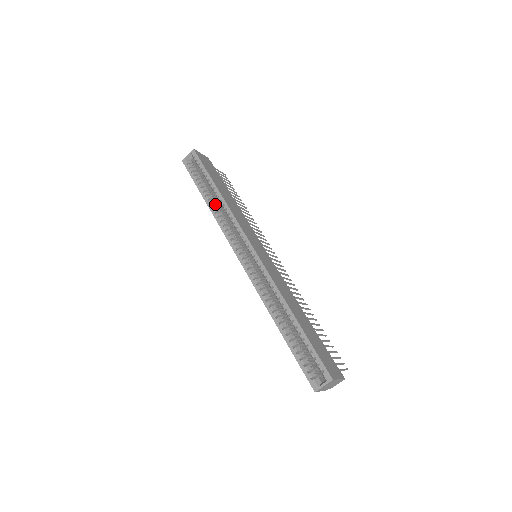
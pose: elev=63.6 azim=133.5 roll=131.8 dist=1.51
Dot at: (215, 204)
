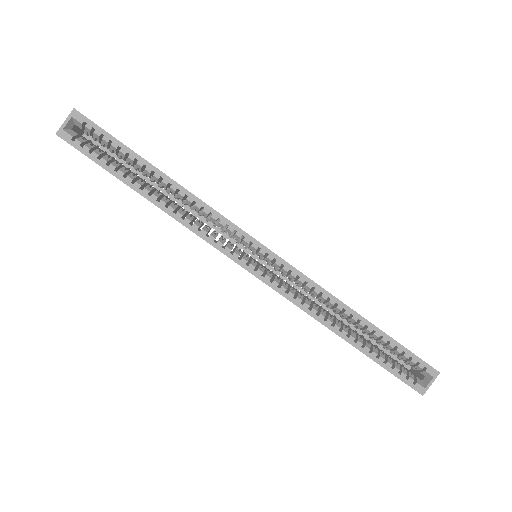
Dot at: (164, 198)
